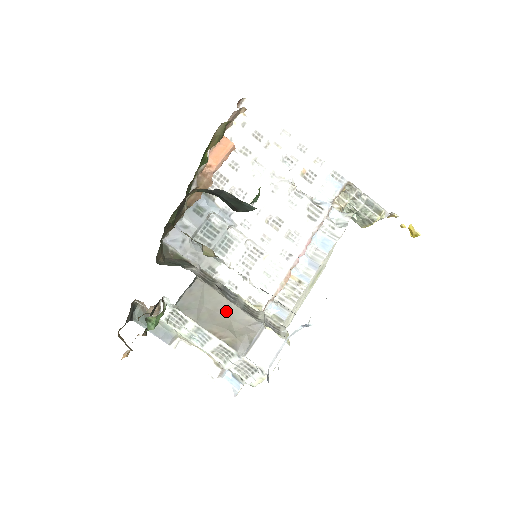
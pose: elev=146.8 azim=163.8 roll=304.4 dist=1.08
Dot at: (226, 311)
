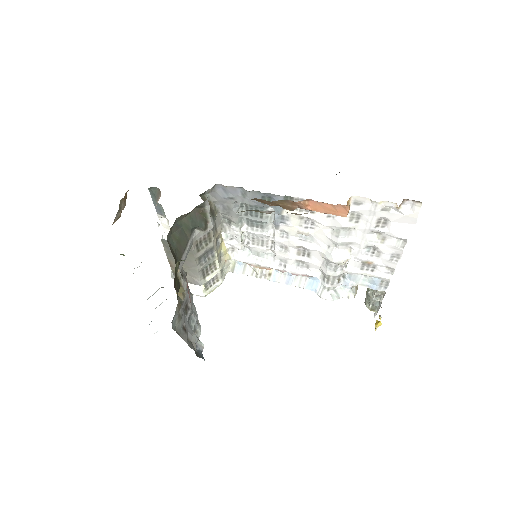
Dot at: (189, 265)
